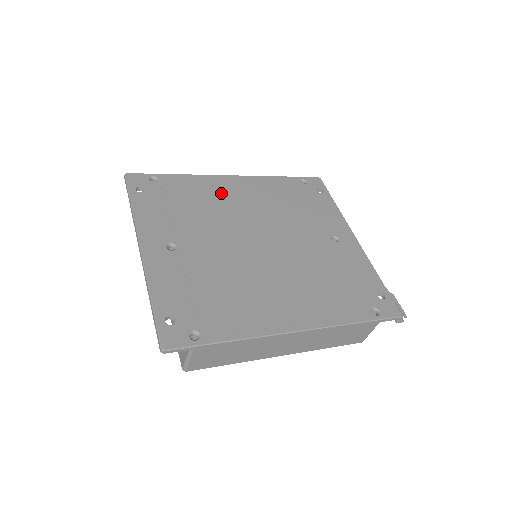
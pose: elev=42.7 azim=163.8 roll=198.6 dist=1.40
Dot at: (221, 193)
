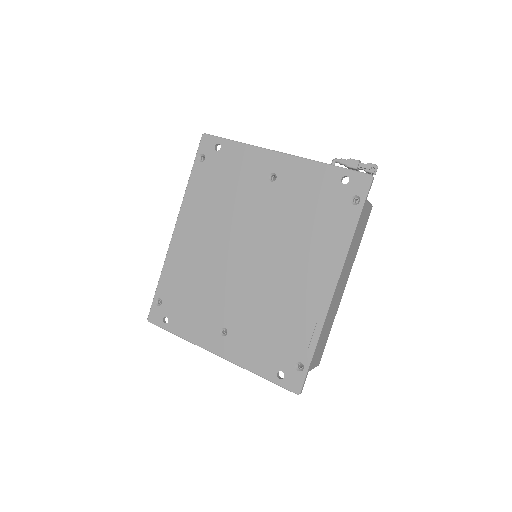
Dot at: (189, 254)
